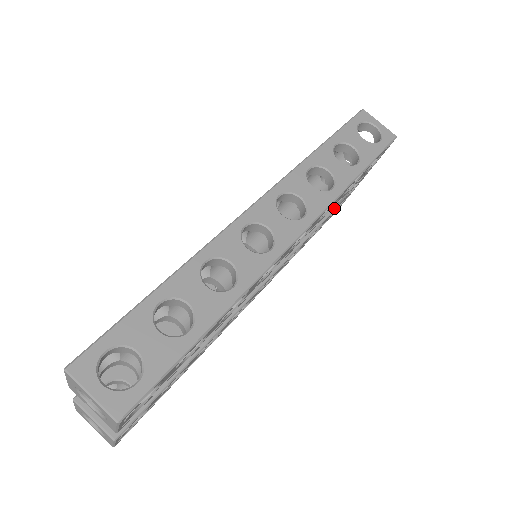
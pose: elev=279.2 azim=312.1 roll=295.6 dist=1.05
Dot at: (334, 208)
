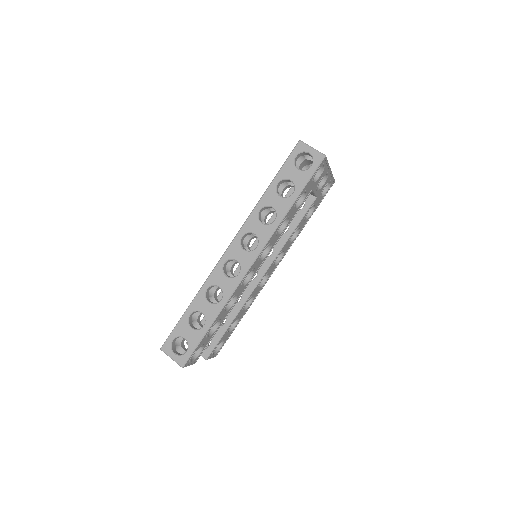
Dot at: (315, 197)
